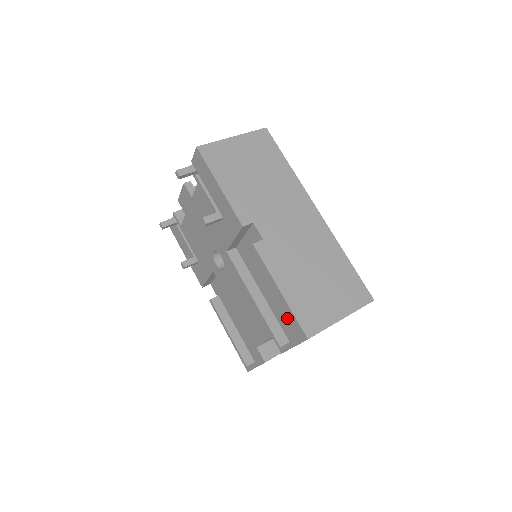
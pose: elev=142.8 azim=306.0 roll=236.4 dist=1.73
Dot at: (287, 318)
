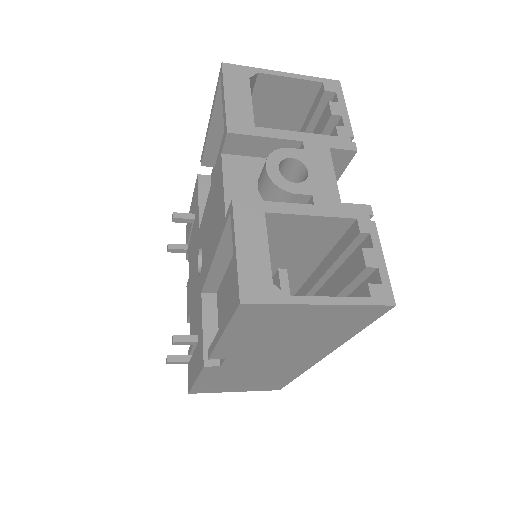
Dot at: occluded
